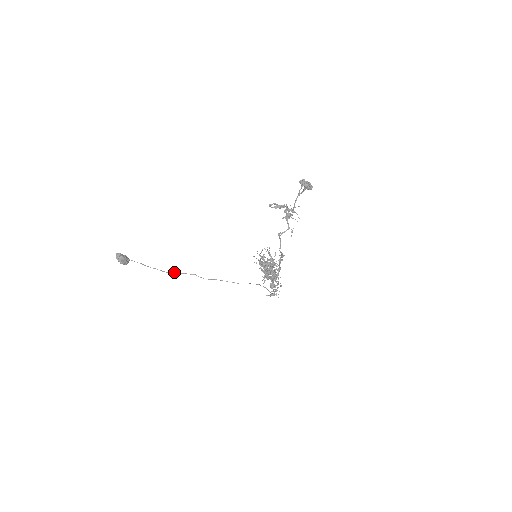
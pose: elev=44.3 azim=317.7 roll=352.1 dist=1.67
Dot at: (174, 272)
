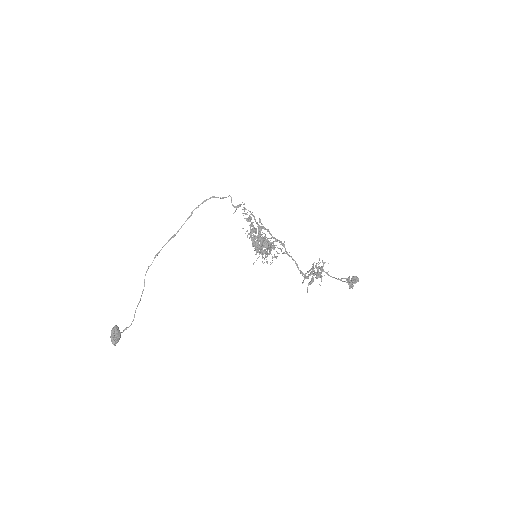
Dot at: occluded
